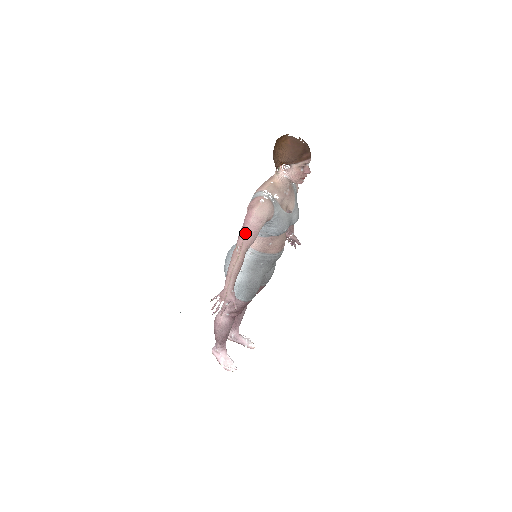
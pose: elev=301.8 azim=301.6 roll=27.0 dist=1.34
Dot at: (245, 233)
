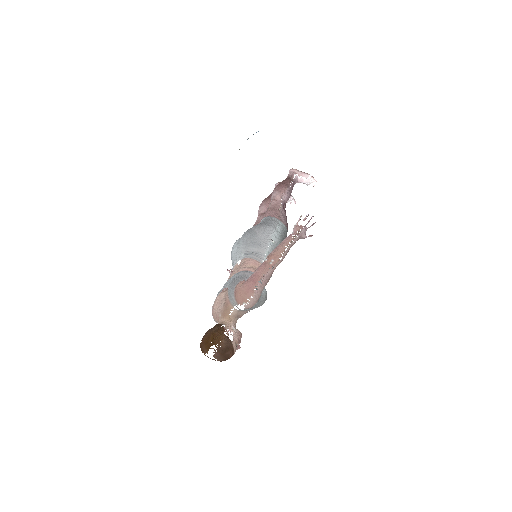
Dot at: occluded
